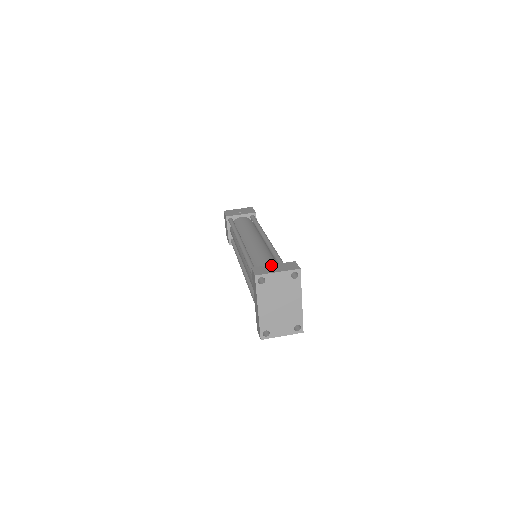
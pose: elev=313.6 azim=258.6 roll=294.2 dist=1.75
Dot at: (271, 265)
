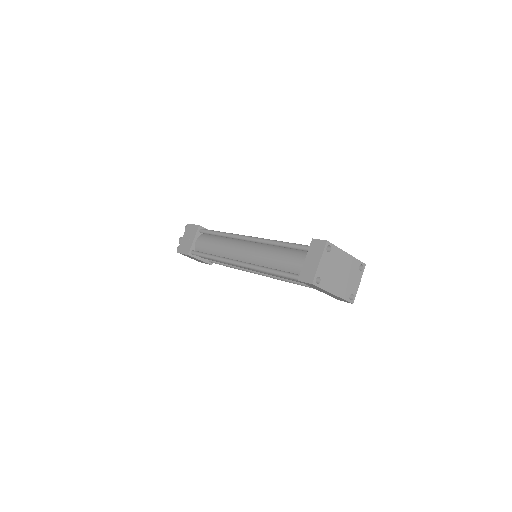
Dot at: (305, 262)
